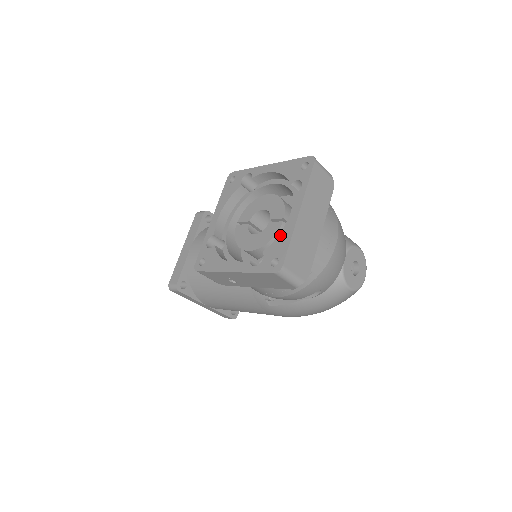
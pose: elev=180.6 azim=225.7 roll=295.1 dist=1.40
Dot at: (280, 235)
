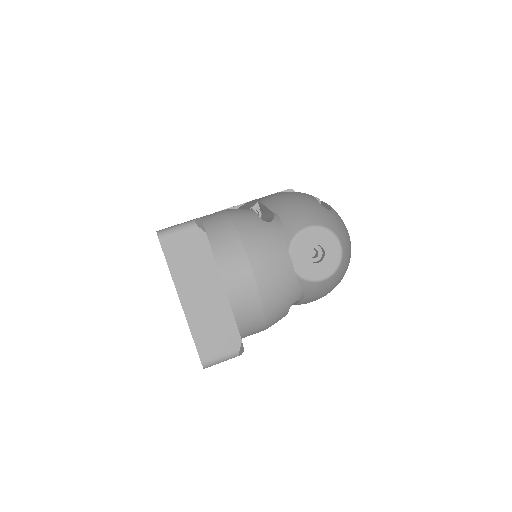
Dot at: occluded
